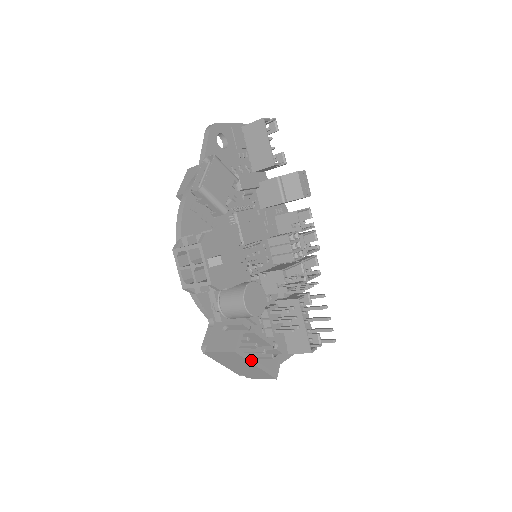
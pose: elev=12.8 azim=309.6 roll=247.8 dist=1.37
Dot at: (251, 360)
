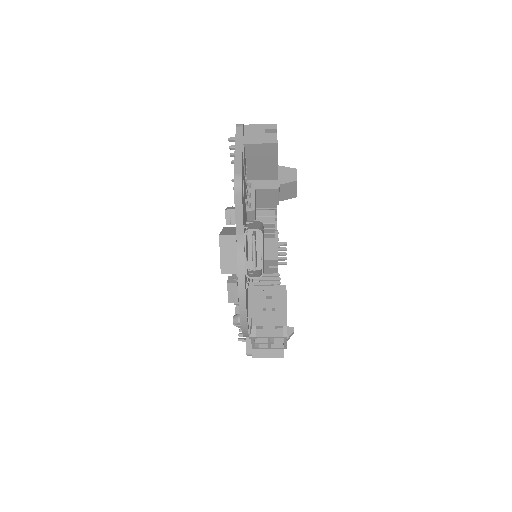
Dot at: occluded
